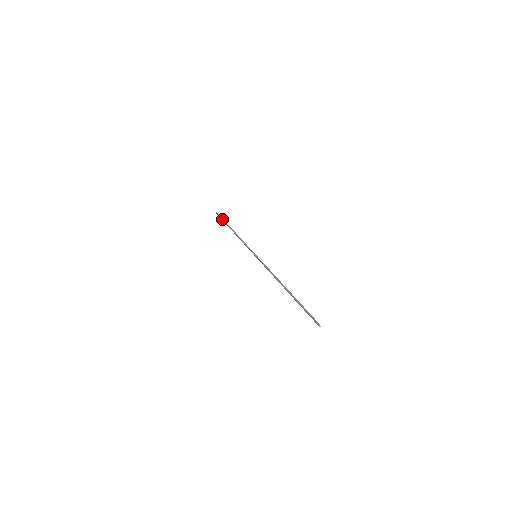
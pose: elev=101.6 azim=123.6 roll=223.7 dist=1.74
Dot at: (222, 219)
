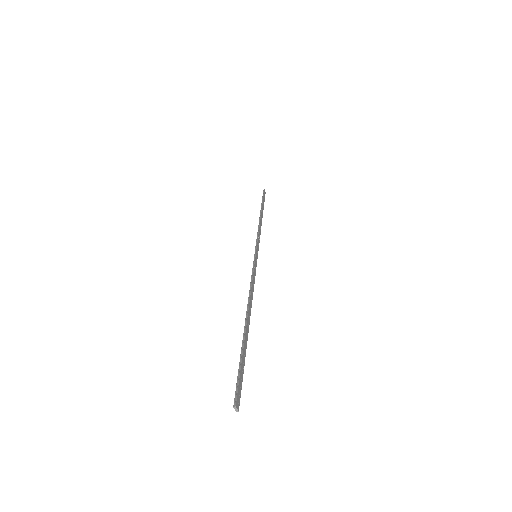
Dot at: (262, 199)
